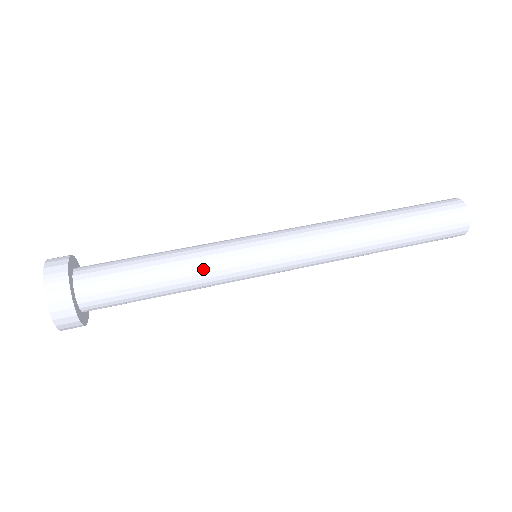
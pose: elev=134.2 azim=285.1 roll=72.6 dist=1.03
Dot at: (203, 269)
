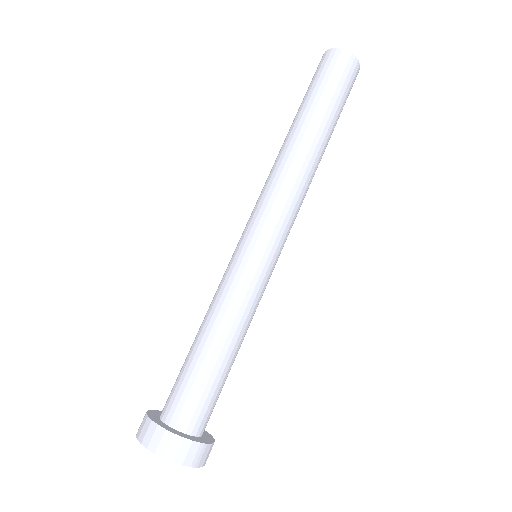
Dot at: occluded
